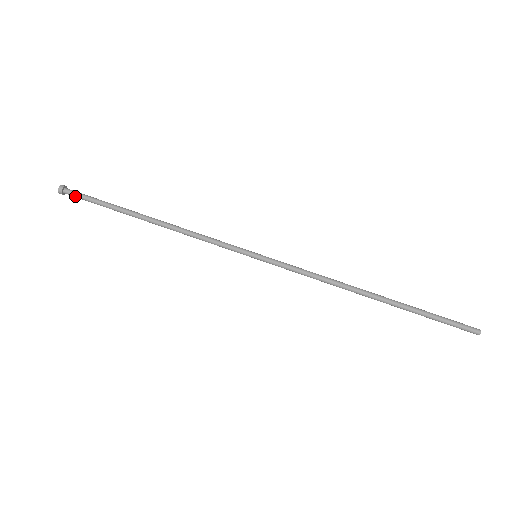
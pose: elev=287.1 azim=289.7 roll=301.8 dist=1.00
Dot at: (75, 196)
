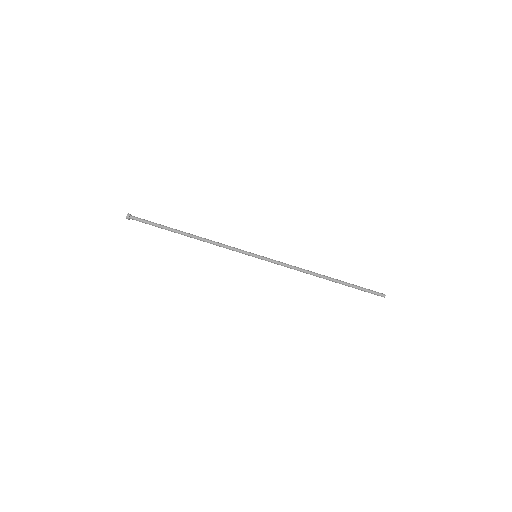
Dot at: occluded
